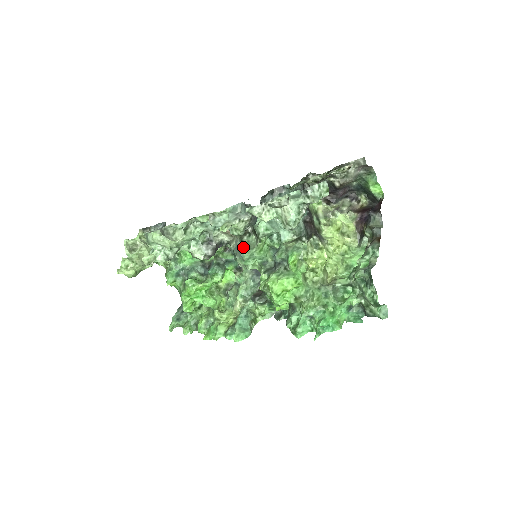
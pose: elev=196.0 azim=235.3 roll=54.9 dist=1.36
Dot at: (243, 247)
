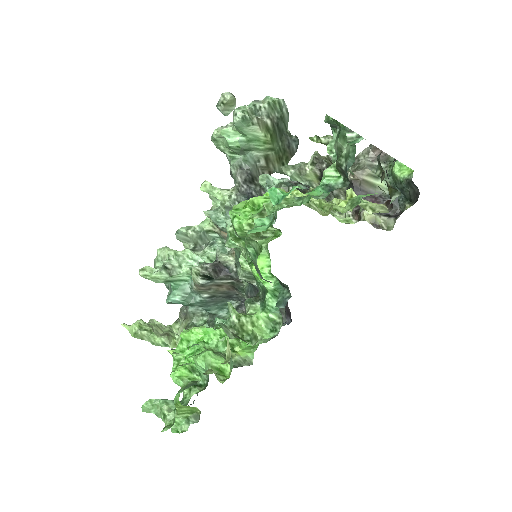
Dot at: occluded
